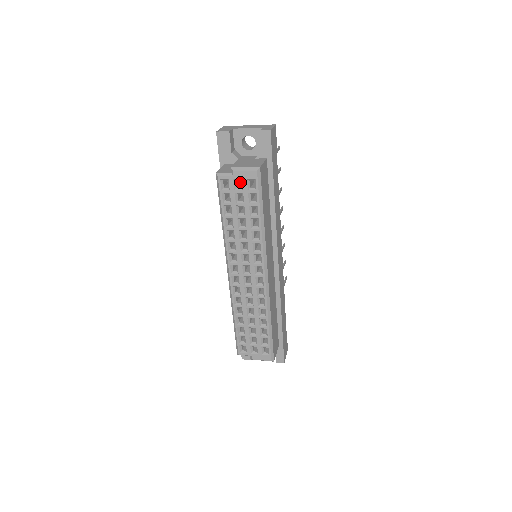
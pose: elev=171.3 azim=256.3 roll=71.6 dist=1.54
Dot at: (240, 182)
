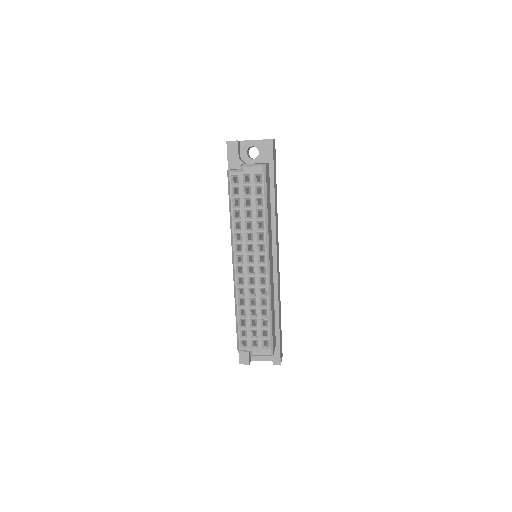
Dot at: (247, 181)
